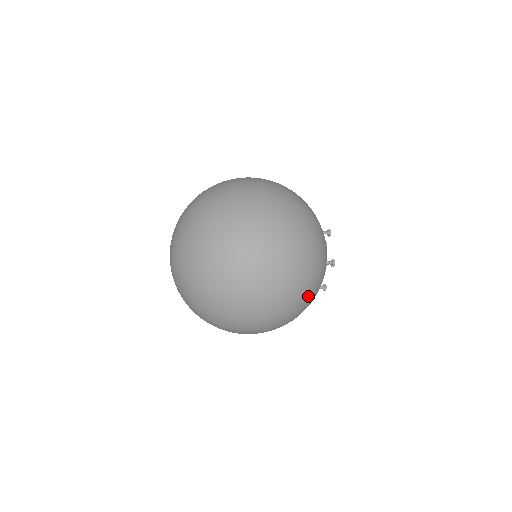
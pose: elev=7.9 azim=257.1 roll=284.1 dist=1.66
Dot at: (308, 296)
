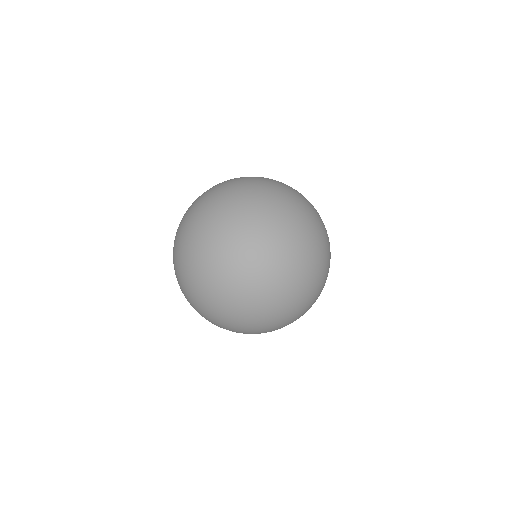
Dot at: occluded
